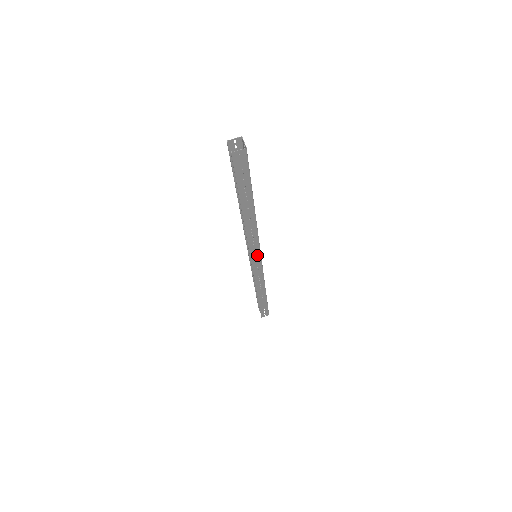
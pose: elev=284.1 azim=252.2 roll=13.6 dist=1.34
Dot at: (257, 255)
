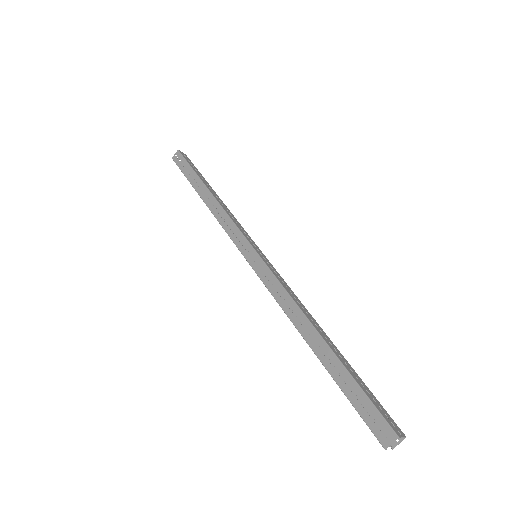
Dot at: occluded
